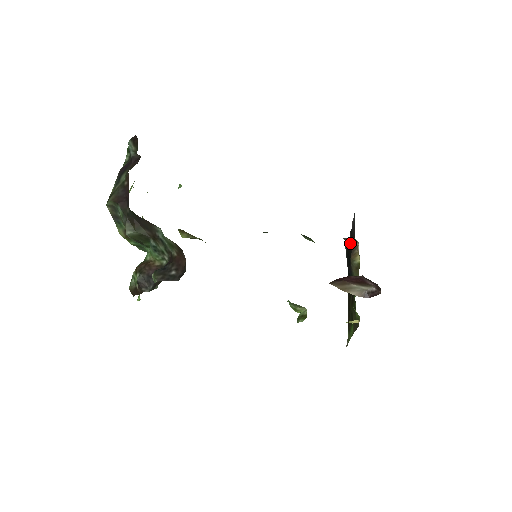
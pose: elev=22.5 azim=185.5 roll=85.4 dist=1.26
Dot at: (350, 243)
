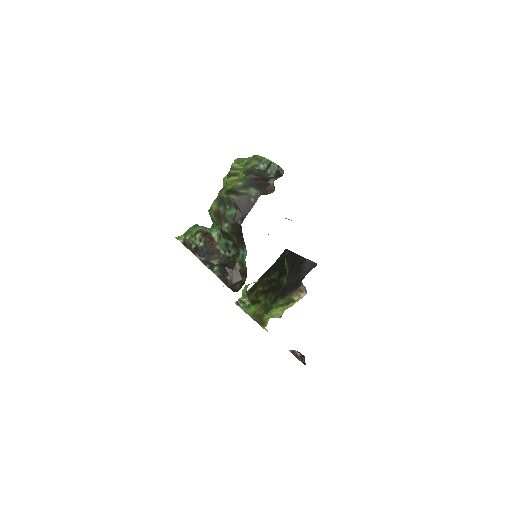
Dot at: (301, 286)
